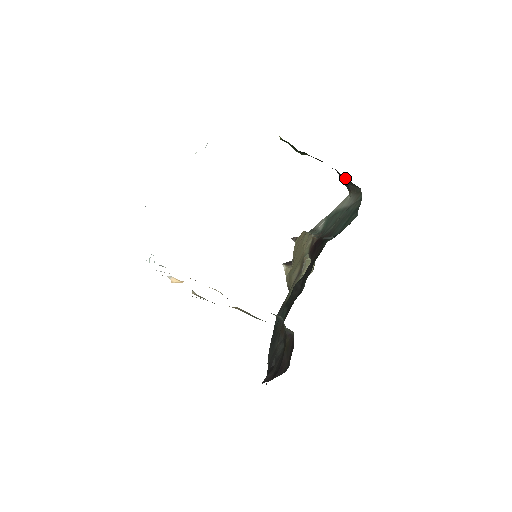
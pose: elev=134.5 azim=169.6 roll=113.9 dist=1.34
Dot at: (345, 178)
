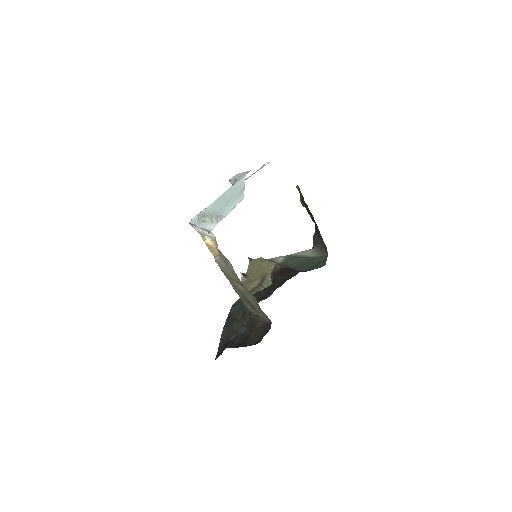
Dot at: occluded
